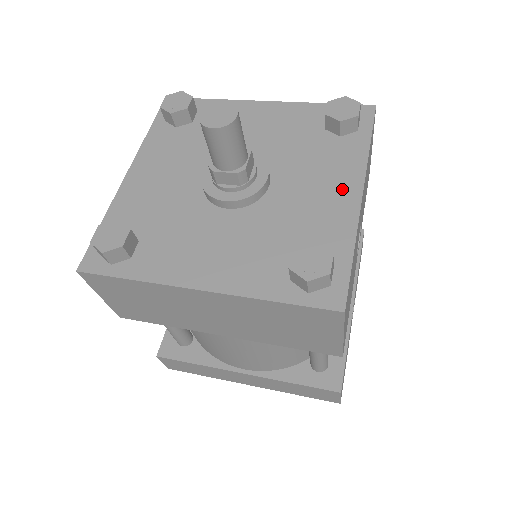
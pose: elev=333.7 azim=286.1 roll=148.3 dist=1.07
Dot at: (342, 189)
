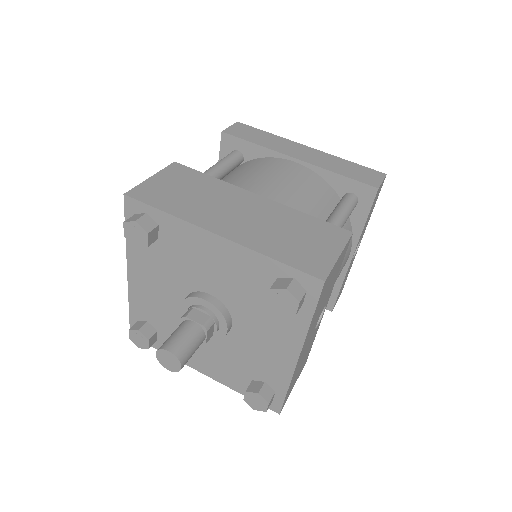
Dot at: (284, 349)
